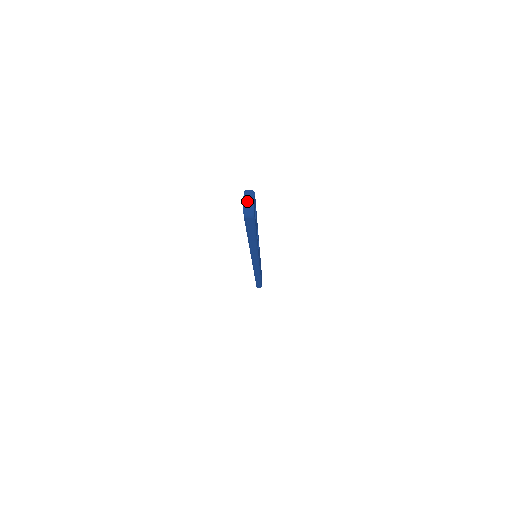
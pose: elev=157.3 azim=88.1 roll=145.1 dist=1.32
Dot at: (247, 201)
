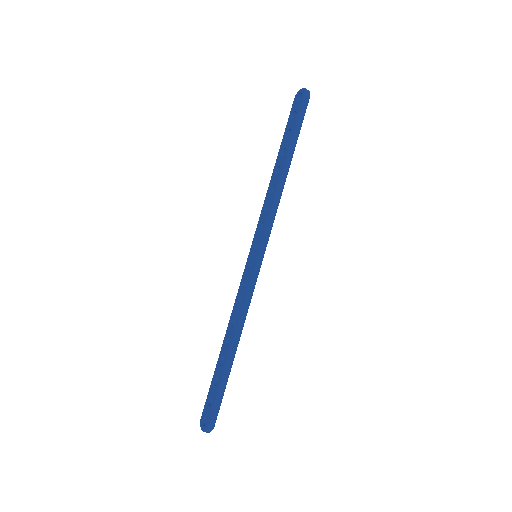
Dot at: (304, 89)
